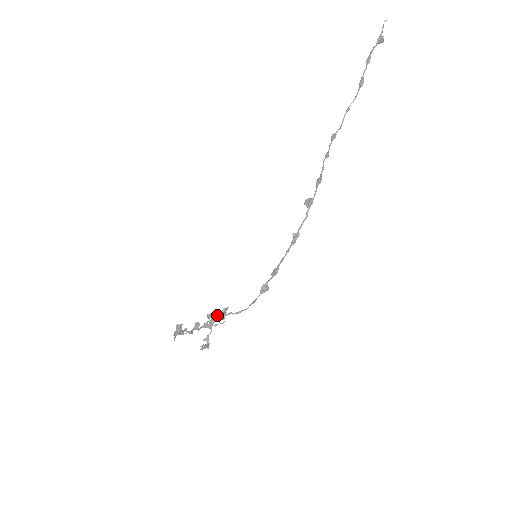
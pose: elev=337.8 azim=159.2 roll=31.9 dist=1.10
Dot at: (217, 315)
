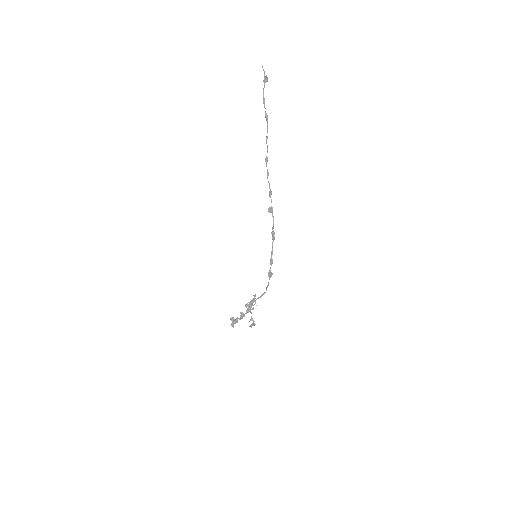
Dot at: (250, 303)
